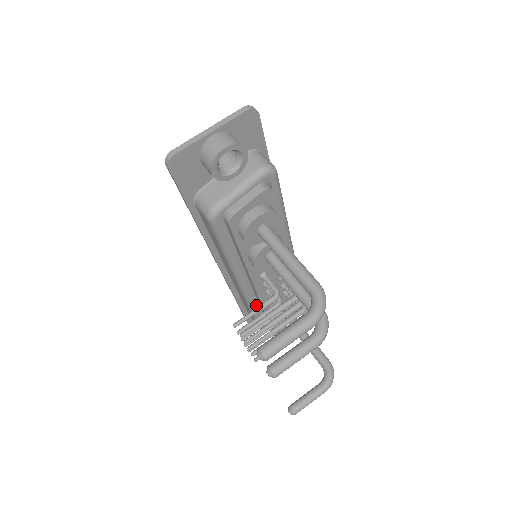
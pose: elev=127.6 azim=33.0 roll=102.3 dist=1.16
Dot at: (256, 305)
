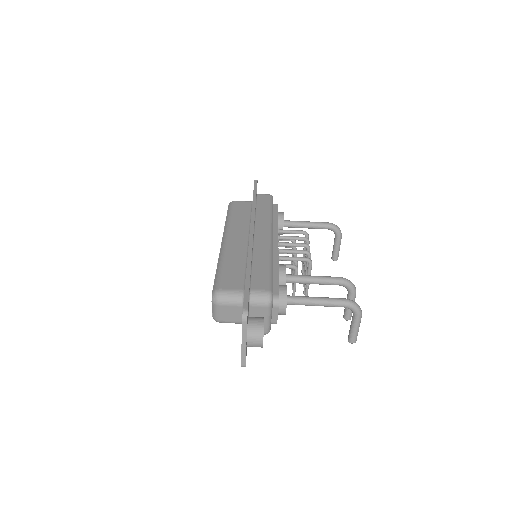
Dot at: occluded
